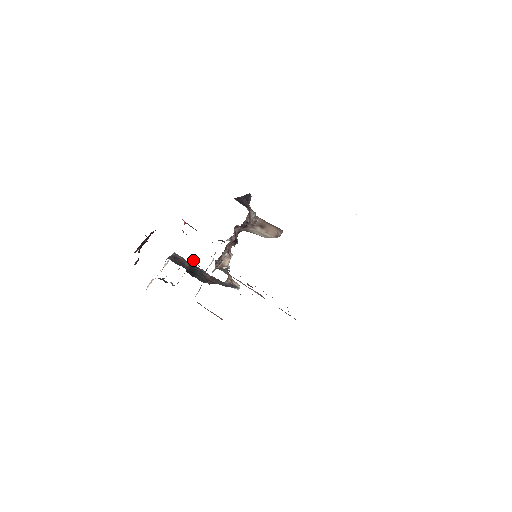
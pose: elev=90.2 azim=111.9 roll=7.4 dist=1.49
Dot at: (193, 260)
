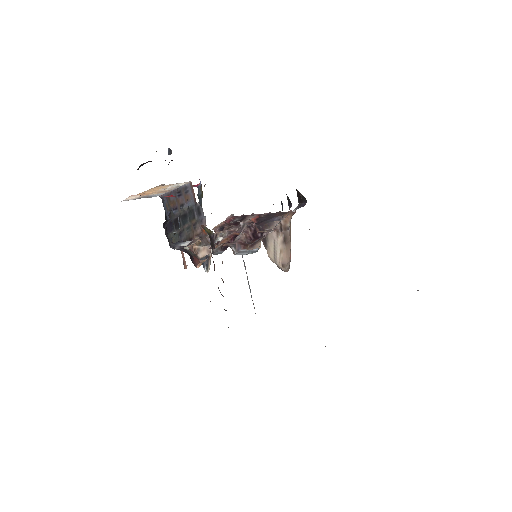
Dot at: occluded
